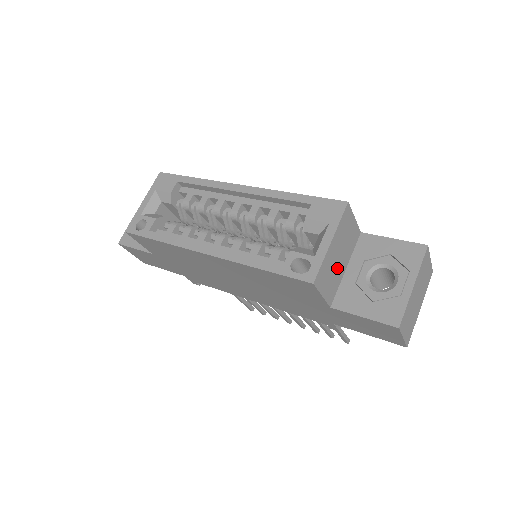
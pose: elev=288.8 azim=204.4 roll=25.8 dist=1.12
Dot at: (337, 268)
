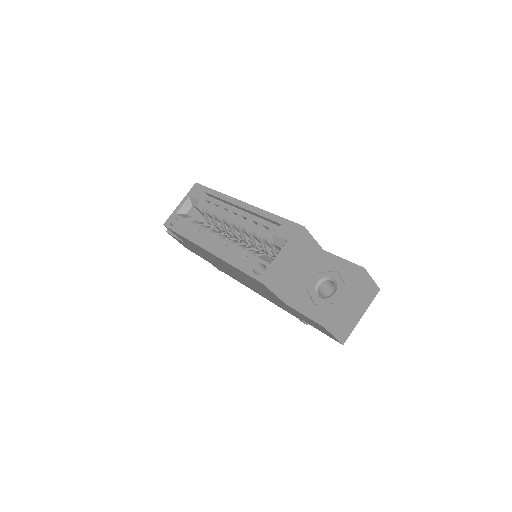
Dot at: (293, 275)
